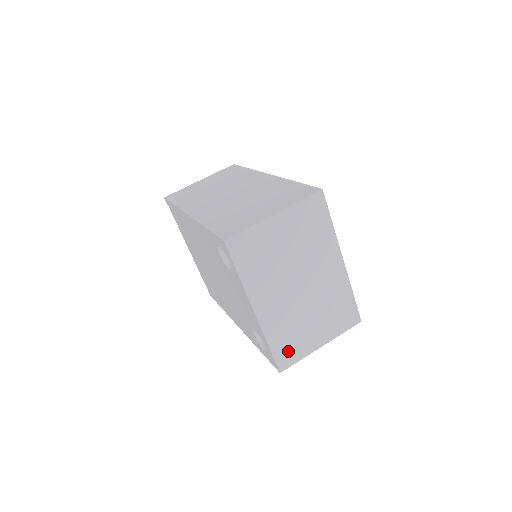
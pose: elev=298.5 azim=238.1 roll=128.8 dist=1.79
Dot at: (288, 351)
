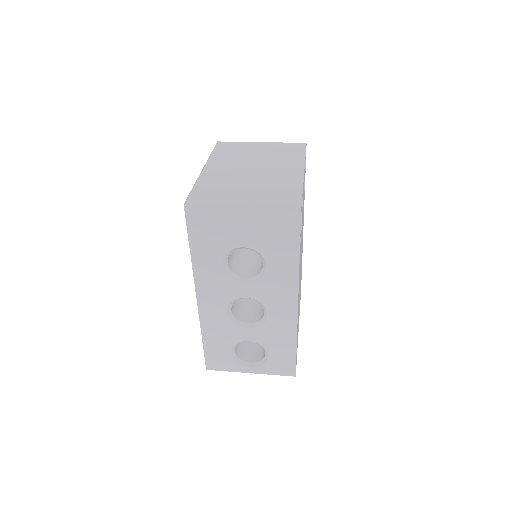
Dot at: (206, 196)
